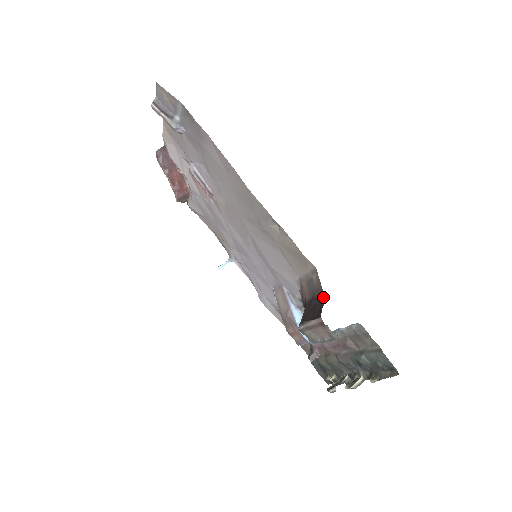
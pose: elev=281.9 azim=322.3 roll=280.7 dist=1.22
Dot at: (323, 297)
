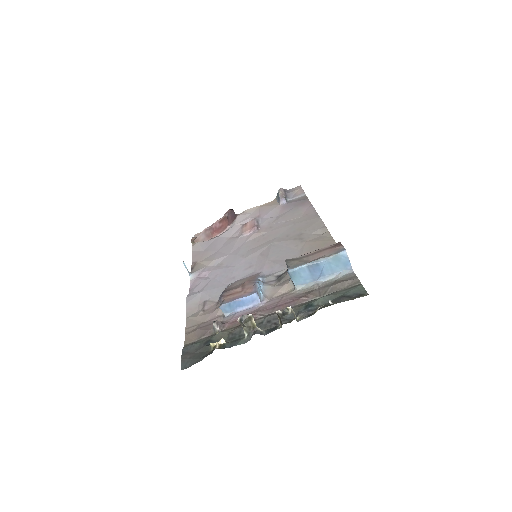
Dot at: occluded
